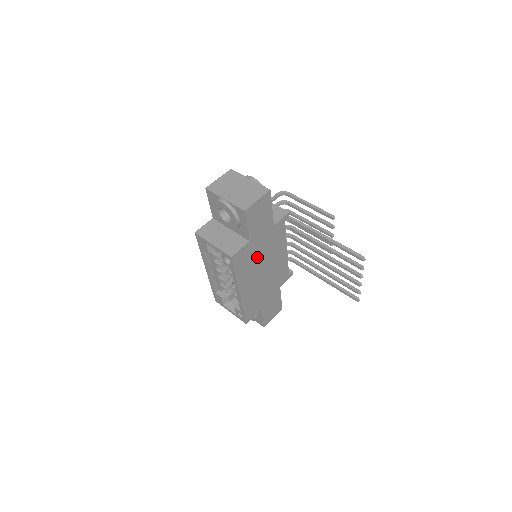
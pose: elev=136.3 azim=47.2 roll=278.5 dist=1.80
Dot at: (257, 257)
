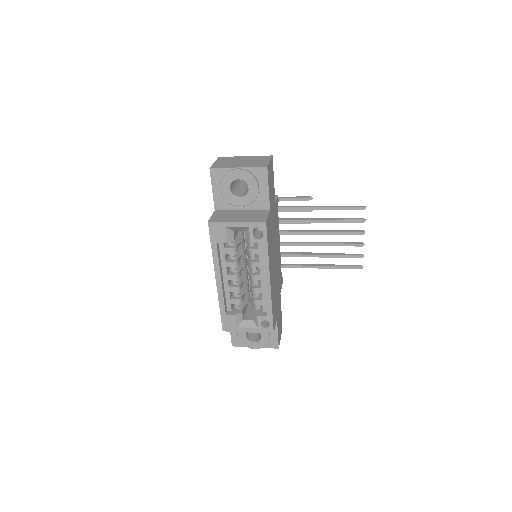
Dot at: (272, 237)
